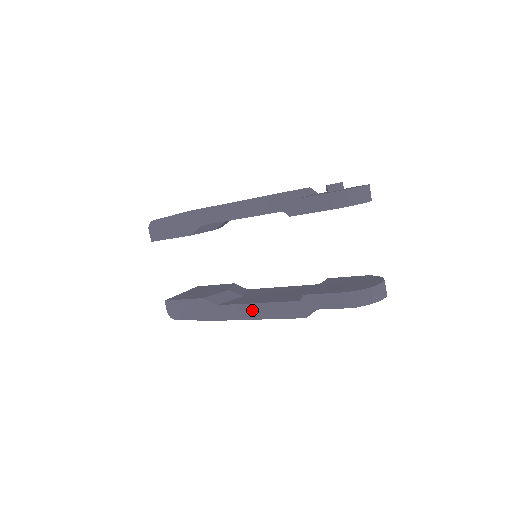
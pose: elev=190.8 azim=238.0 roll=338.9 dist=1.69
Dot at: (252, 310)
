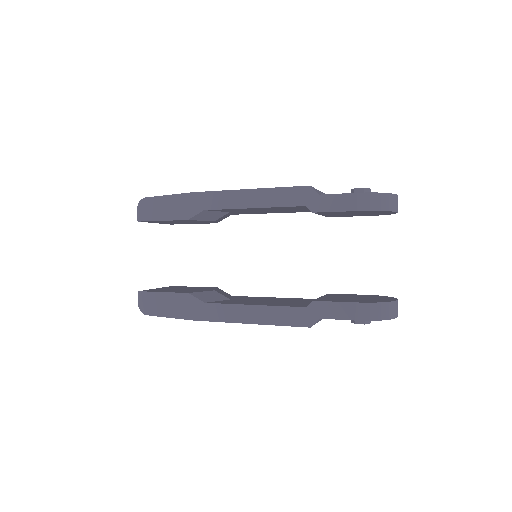
Dot at: (246, 312)
